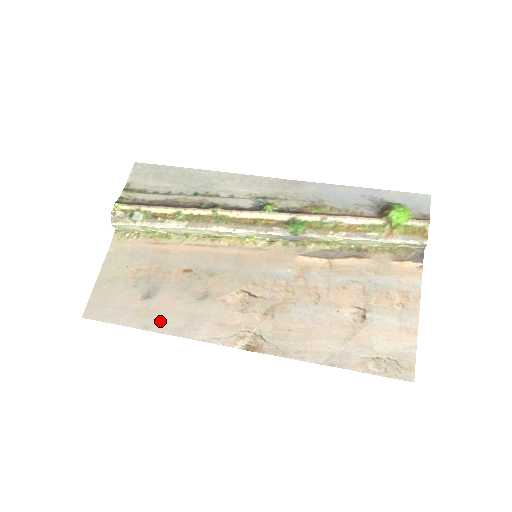
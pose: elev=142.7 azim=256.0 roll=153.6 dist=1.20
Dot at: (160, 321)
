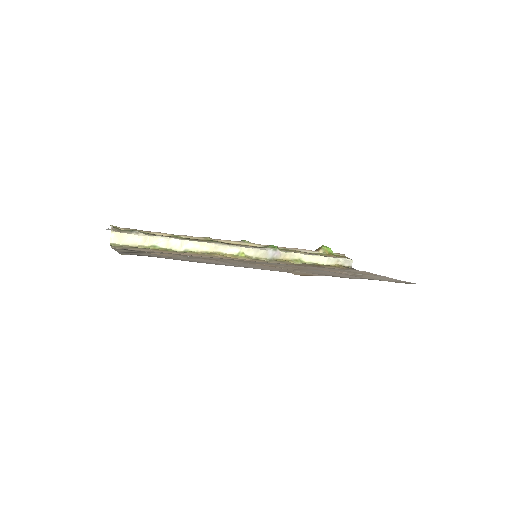
Dot at: (211, 263)
